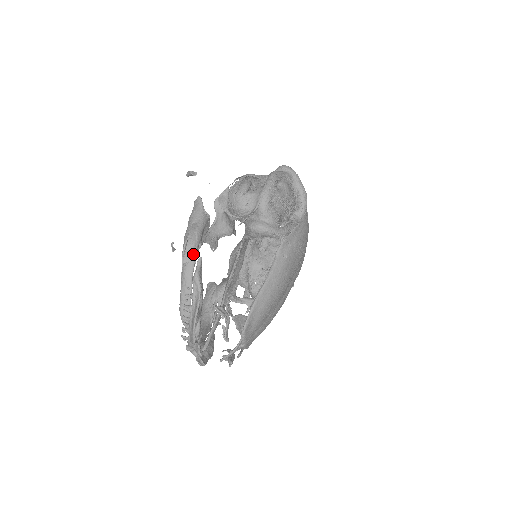
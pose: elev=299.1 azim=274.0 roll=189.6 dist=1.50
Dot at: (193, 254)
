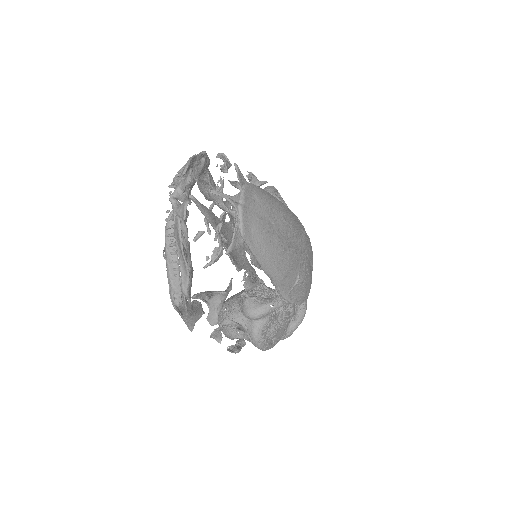
Dot at: occluded
